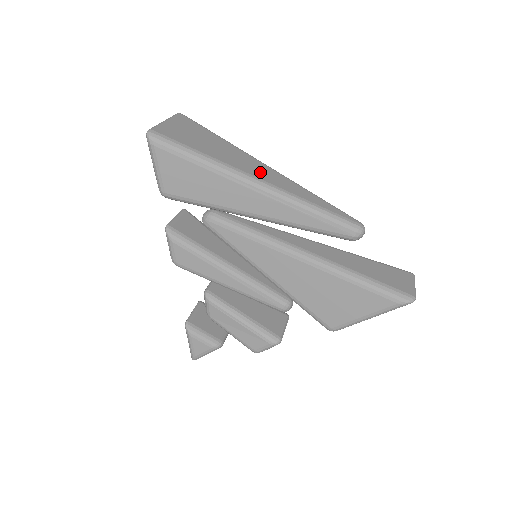
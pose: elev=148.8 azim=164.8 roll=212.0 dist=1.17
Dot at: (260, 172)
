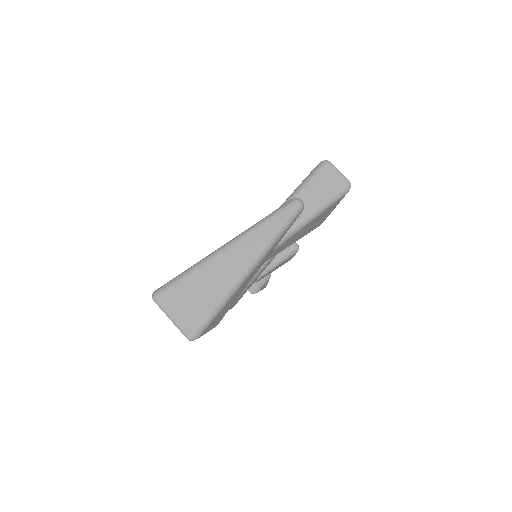
Dot at: (236, 263)
